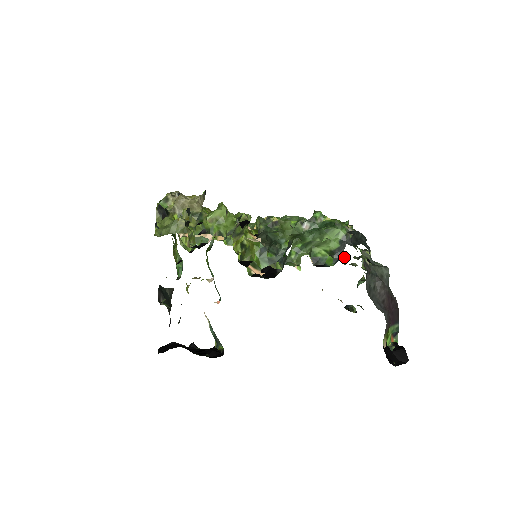
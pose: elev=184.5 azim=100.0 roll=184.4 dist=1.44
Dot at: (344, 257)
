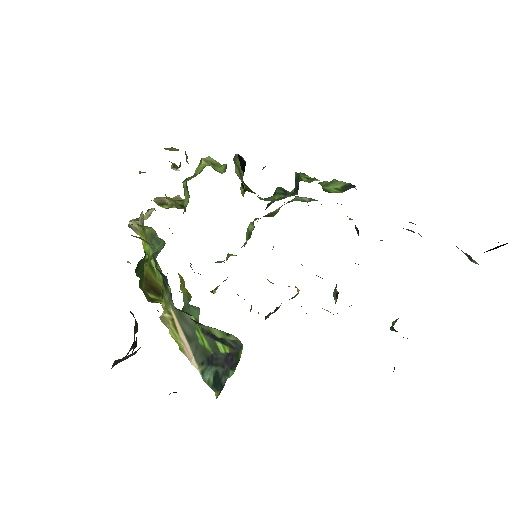
Dot at: occluded
